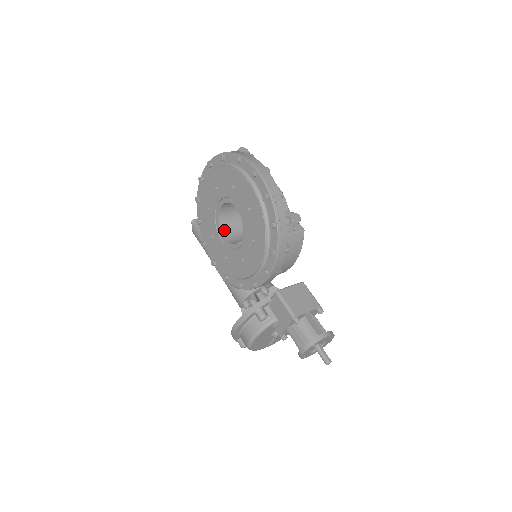
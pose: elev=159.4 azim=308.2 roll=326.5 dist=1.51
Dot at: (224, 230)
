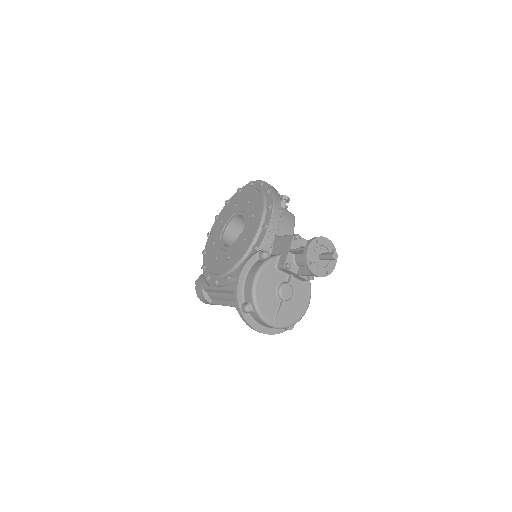
Dot at: occluded
